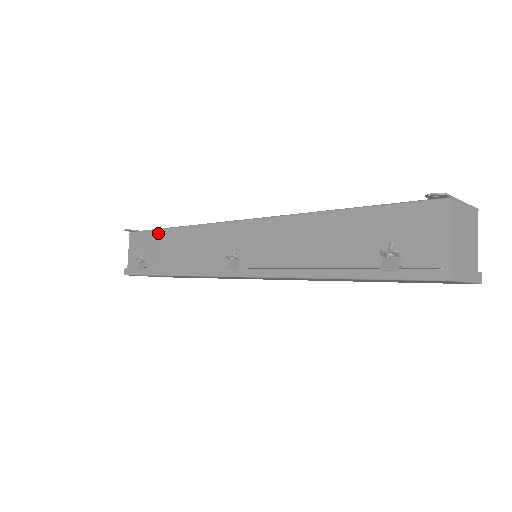
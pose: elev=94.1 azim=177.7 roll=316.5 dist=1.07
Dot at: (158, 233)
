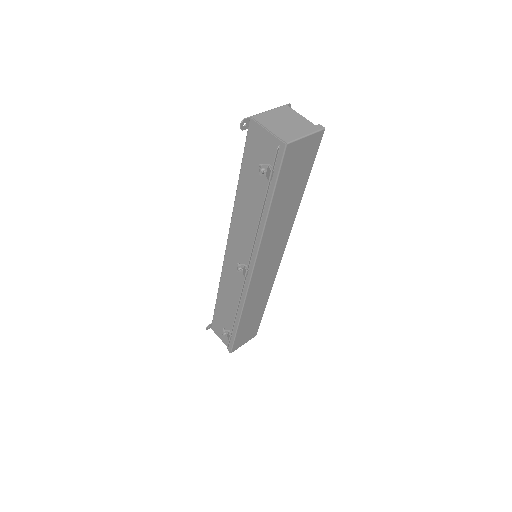
Dot at: (217, 309)
